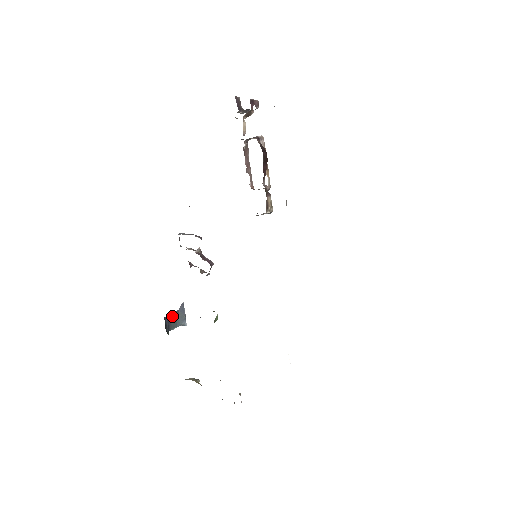
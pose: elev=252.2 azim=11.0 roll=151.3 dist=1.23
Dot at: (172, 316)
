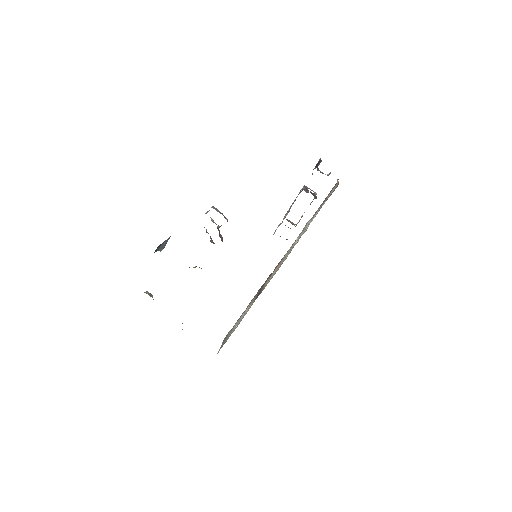
Dot at: (160, 245)
